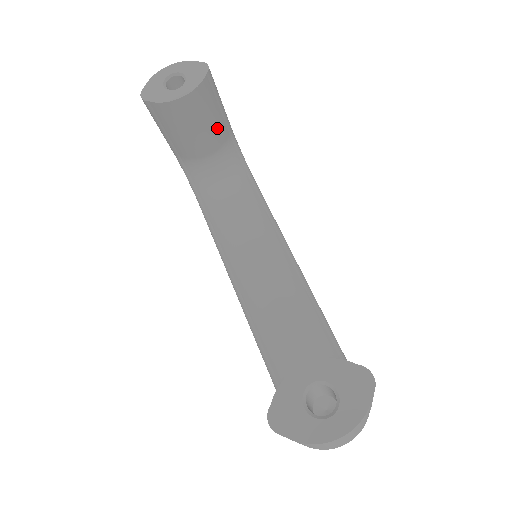
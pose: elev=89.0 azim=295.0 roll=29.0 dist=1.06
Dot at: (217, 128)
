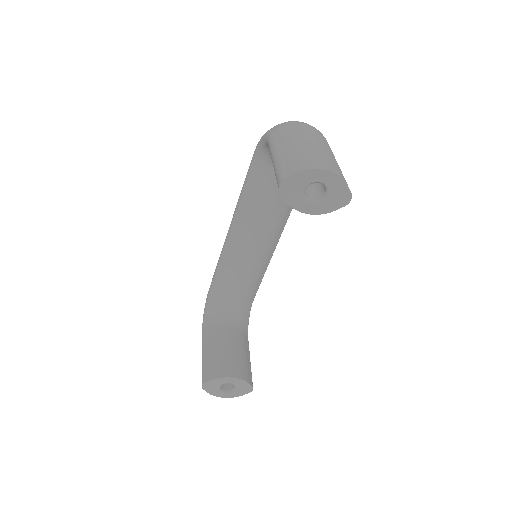
Dot at: occluded
